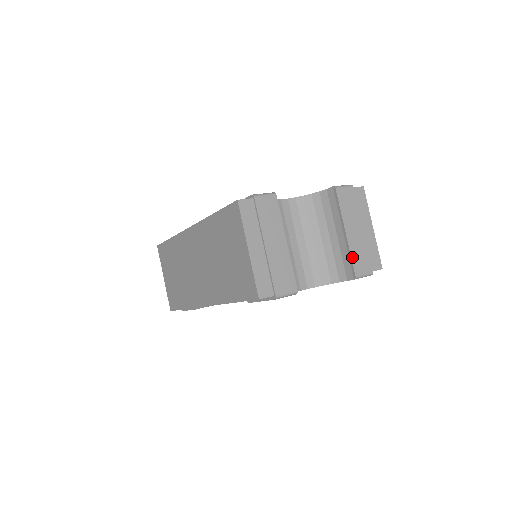
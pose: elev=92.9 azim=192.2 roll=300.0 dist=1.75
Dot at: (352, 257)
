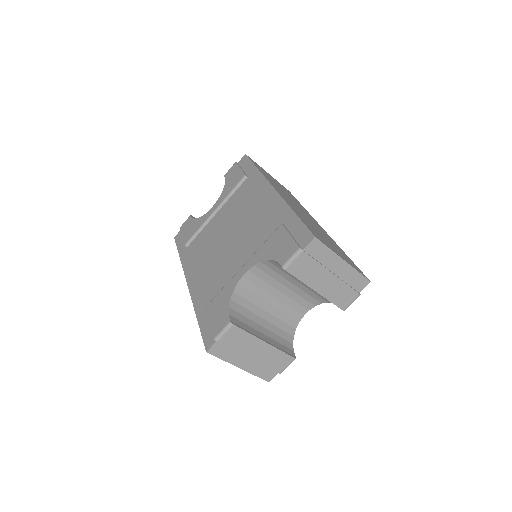
Dot at: (333, 302)
